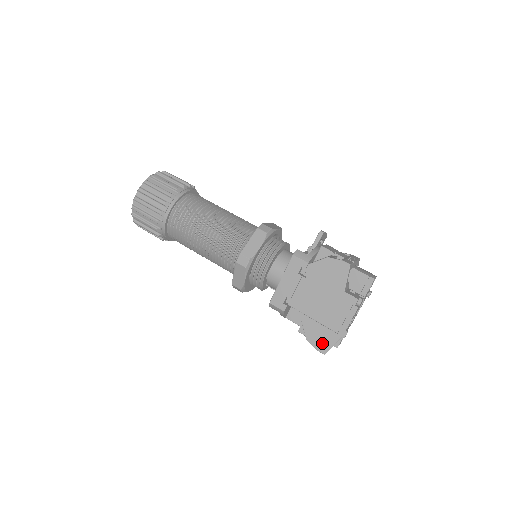
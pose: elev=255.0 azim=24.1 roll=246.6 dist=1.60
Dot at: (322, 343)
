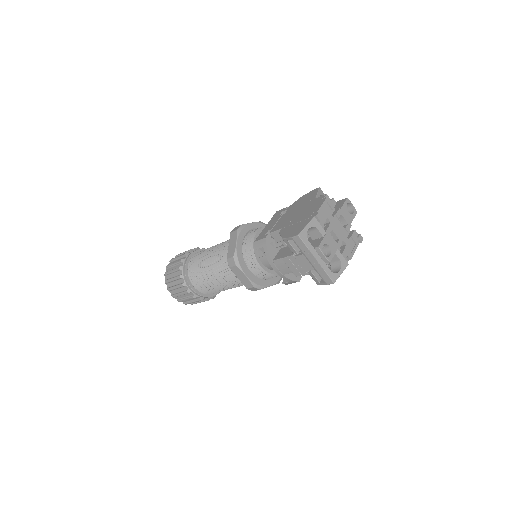
Dot at: (296, 231)
